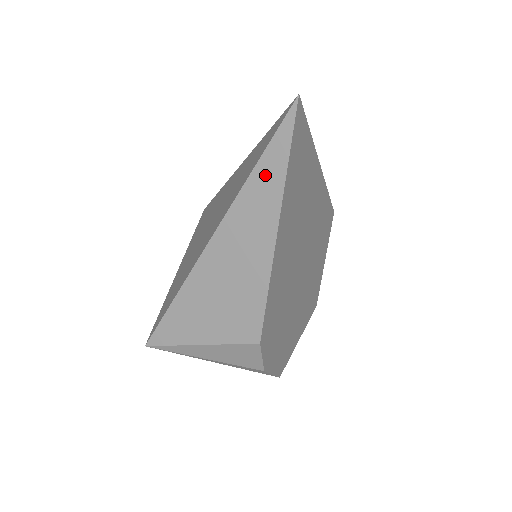
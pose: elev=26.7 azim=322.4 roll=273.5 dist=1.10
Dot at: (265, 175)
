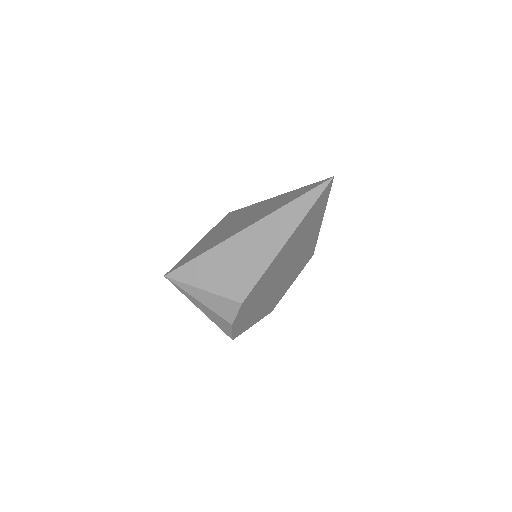
Dot at: (295, 209)
